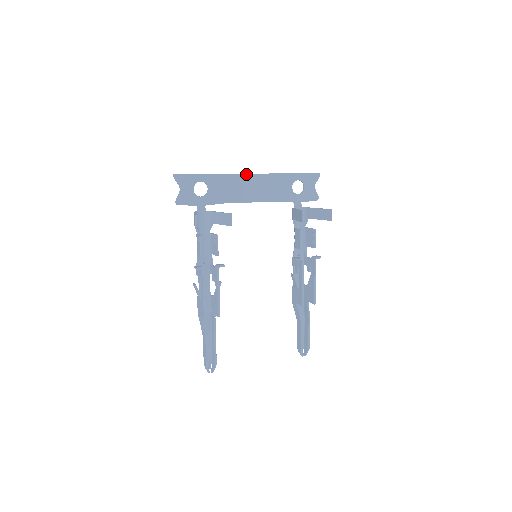
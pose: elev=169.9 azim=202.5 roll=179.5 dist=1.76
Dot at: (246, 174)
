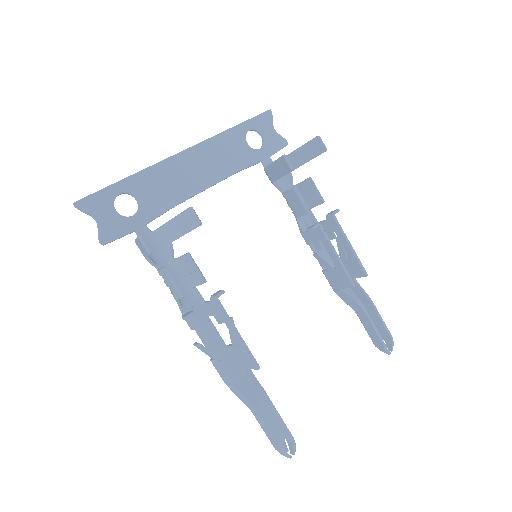
Dot at: (178, 154)
